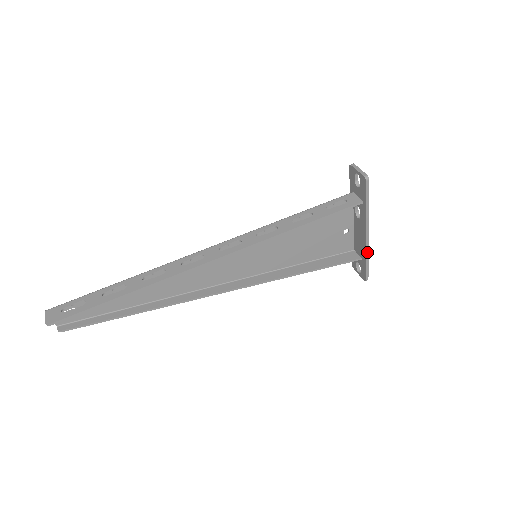
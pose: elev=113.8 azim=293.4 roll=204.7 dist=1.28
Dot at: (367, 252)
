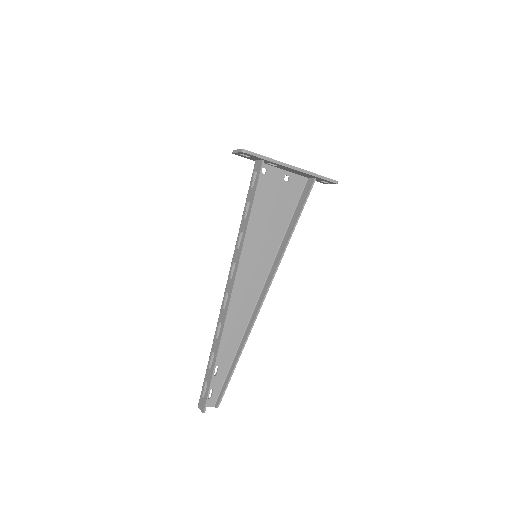
Dot at: (310, 173)
